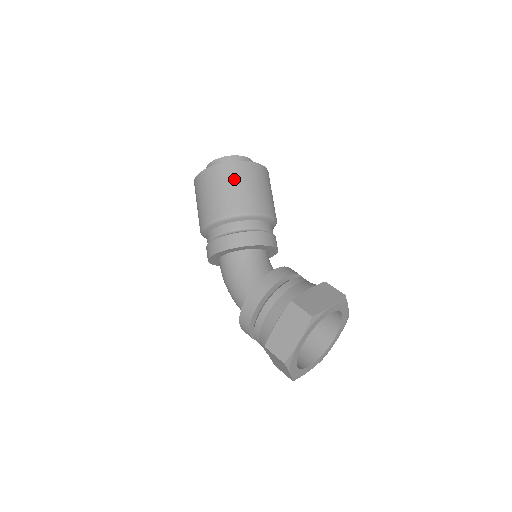
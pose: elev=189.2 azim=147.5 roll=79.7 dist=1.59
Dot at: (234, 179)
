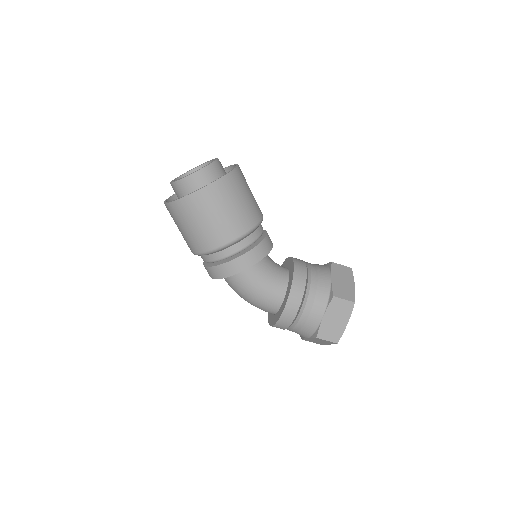
Dot at: (233, 195)
